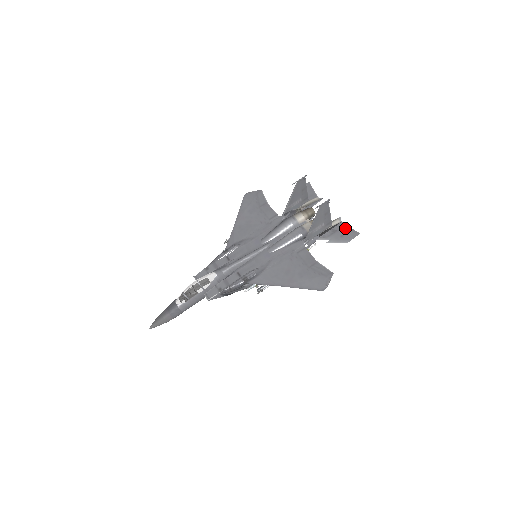
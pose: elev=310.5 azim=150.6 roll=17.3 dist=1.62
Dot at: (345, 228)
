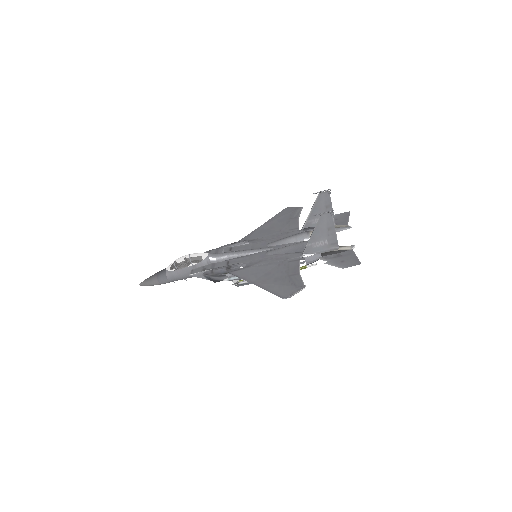
Dot at: (351, 255)
